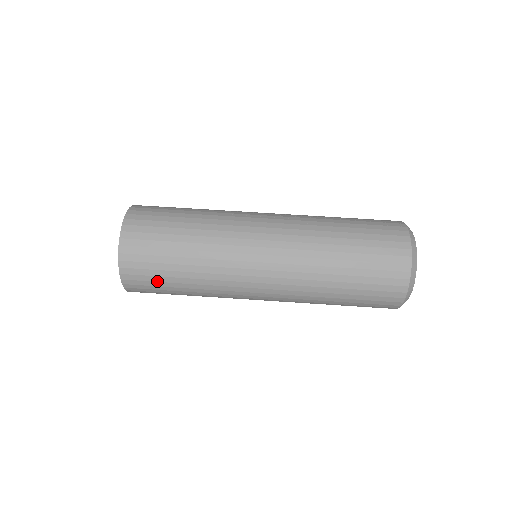
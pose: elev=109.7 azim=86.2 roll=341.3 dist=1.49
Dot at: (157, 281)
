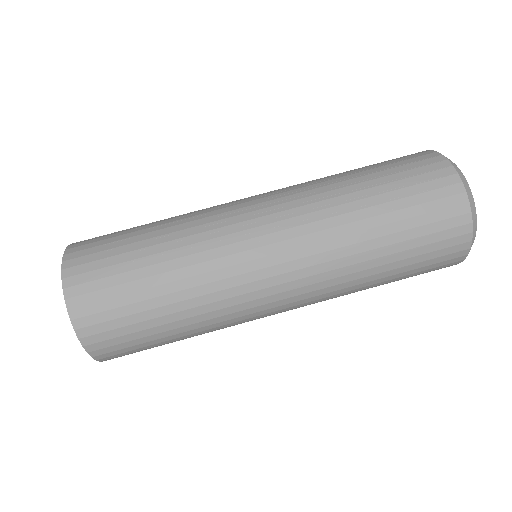
Dot at: (150, 348)
